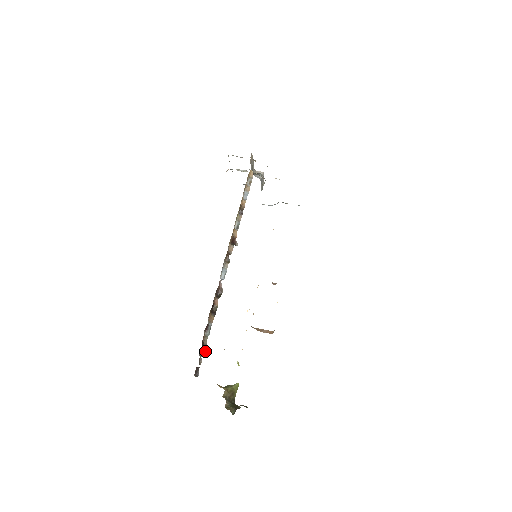
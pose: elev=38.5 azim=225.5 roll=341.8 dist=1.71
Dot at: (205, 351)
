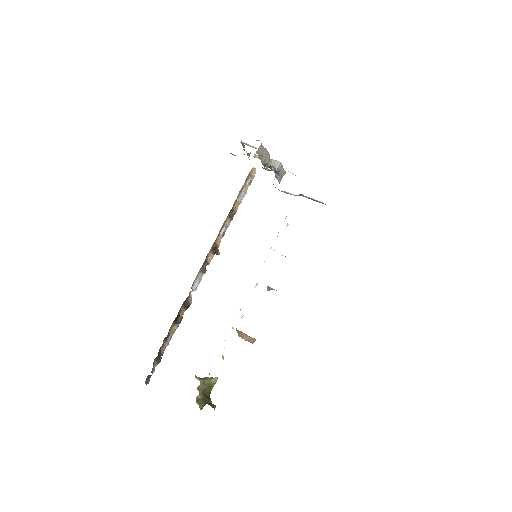
Dot at: occluded
